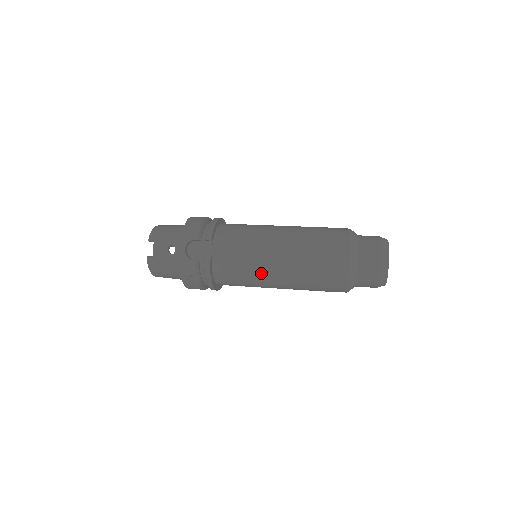
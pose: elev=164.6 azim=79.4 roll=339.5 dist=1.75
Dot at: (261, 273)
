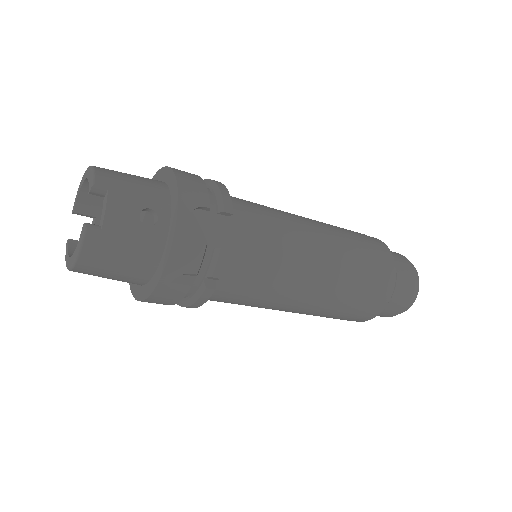
Dot at: (292, 283)
